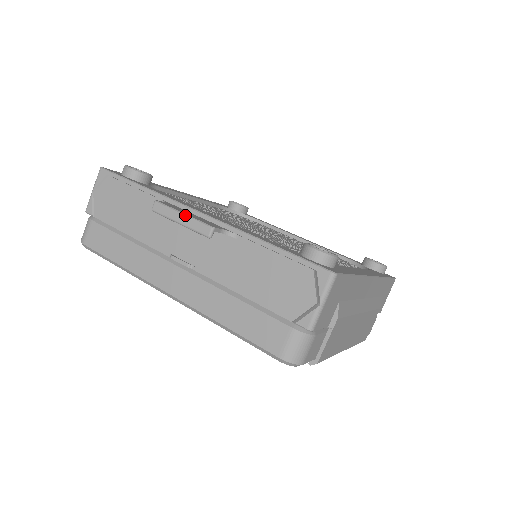
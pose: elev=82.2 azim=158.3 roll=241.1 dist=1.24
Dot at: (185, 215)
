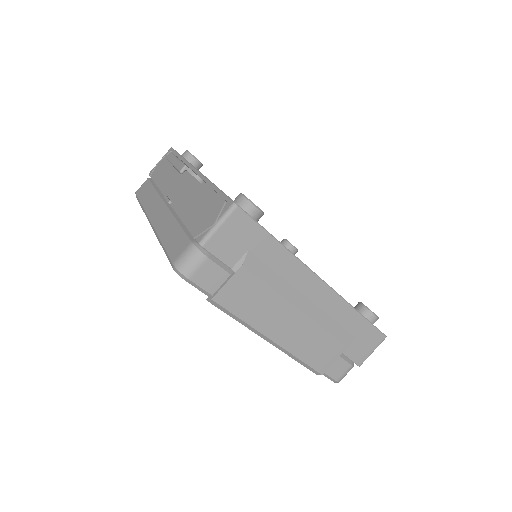
Dot at: (178, 159)
